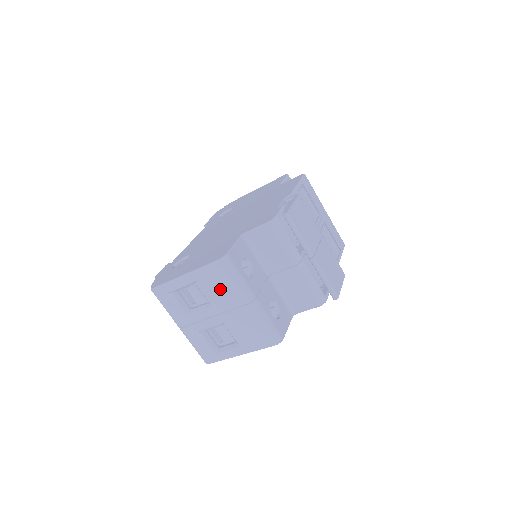
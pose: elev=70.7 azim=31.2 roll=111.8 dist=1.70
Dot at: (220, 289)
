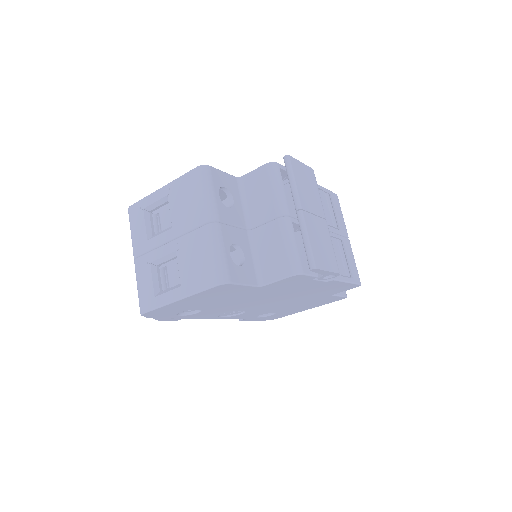
Dot at: (187, 203)
